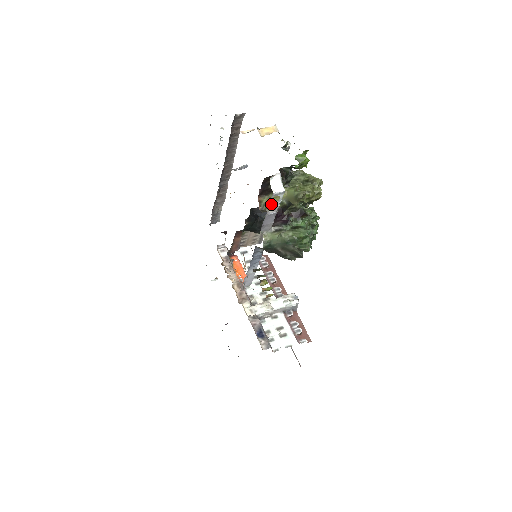
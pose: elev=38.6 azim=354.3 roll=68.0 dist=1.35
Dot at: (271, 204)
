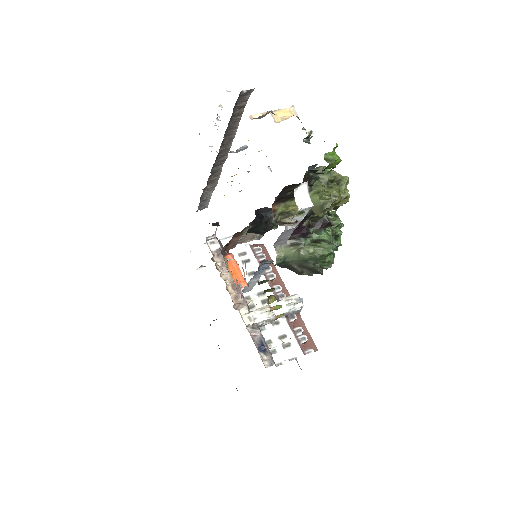
Dot at: (293, 220)
